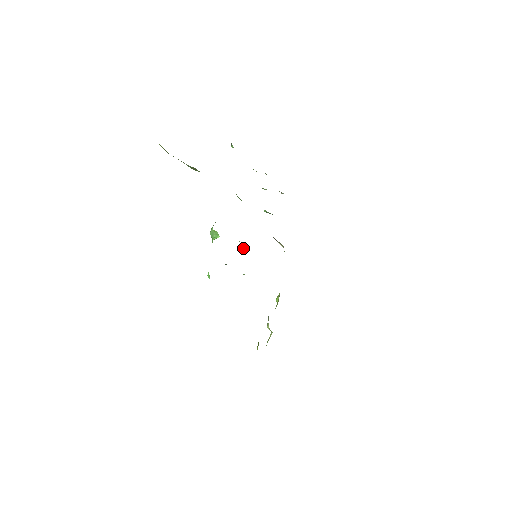
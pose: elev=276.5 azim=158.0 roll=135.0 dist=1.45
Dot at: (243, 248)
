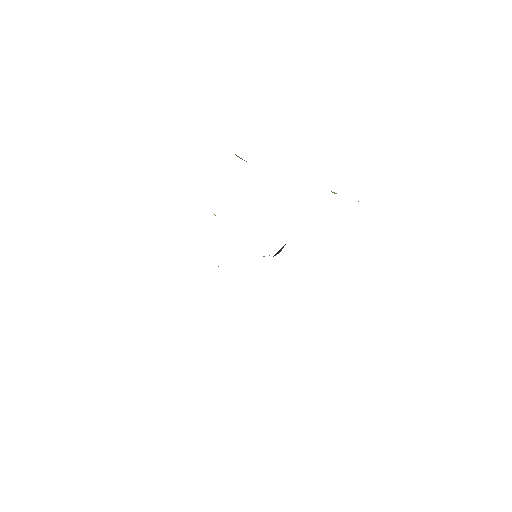
Dot at: occluded
